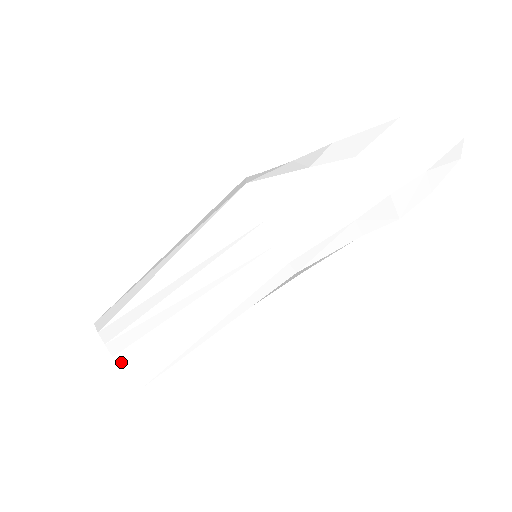
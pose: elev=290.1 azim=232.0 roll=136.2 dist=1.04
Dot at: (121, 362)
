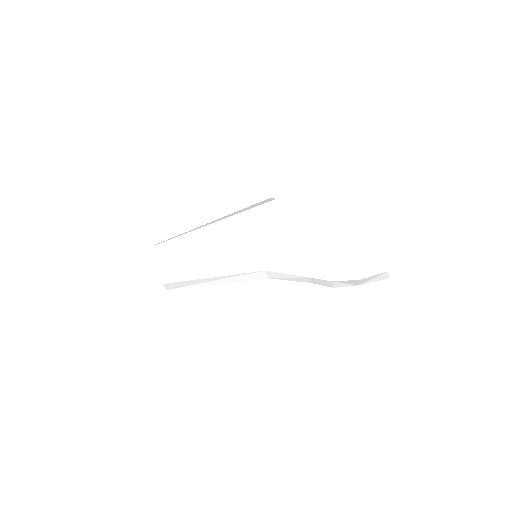
Dot at: (165, 286)
